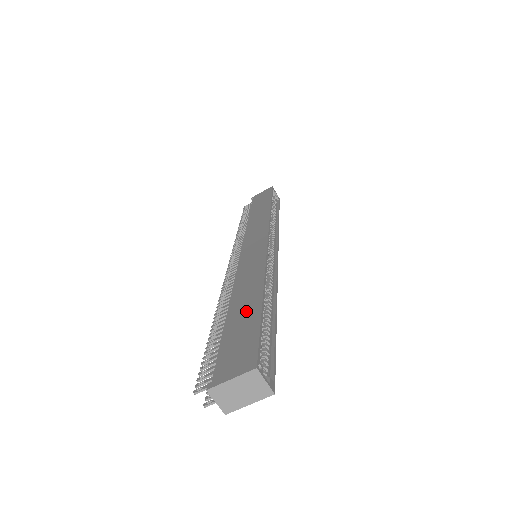
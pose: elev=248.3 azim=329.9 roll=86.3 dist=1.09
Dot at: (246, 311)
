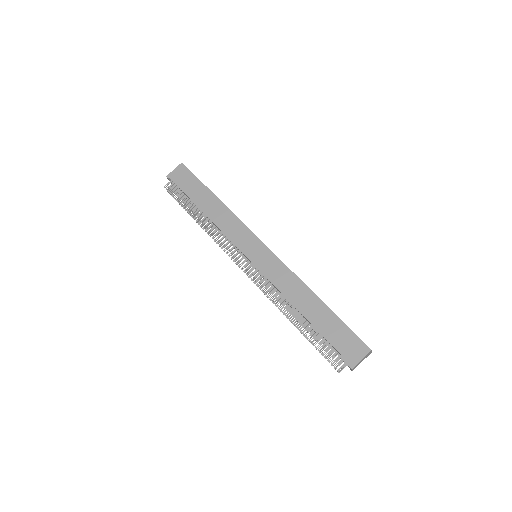
Dot at: (322, 315)
